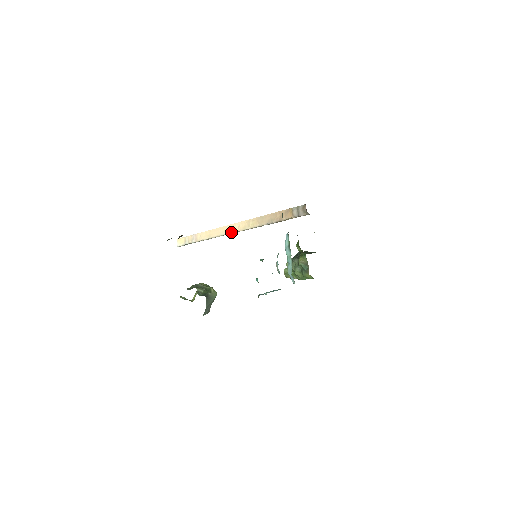
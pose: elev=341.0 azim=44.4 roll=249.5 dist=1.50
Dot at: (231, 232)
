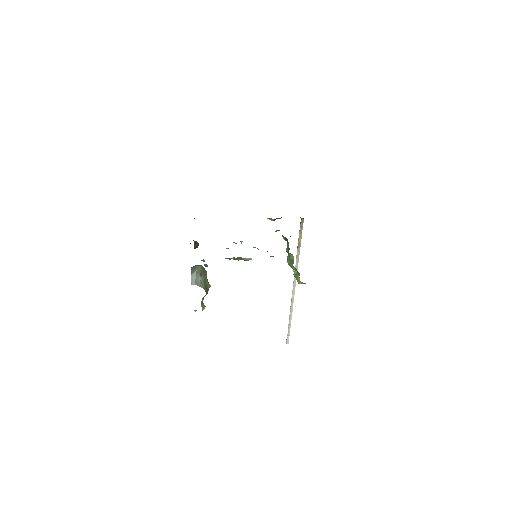
Dot at: occluded
